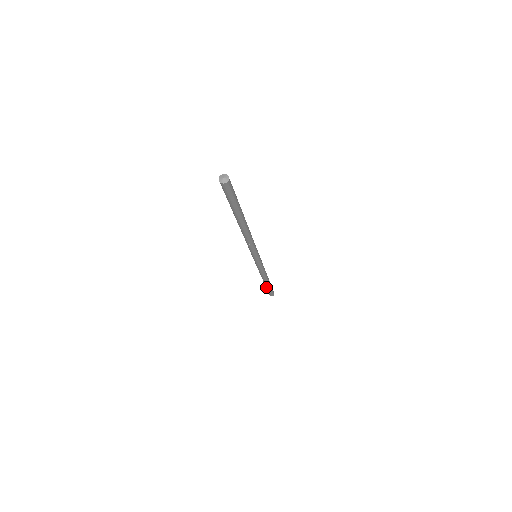
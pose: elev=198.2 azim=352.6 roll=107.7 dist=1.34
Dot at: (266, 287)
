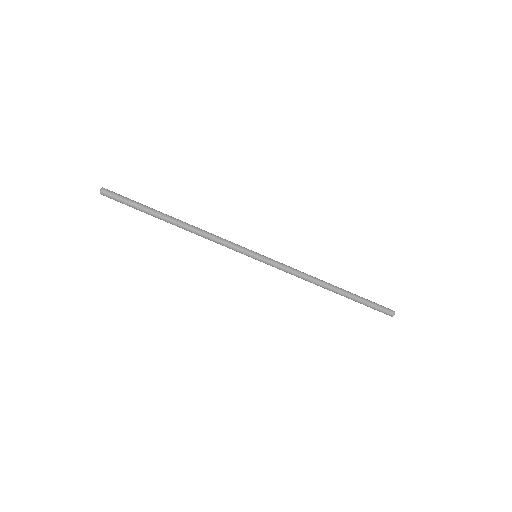
Dot at: (355, 301)
